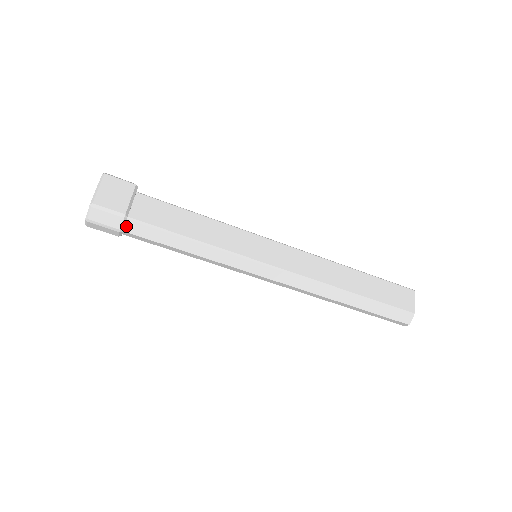
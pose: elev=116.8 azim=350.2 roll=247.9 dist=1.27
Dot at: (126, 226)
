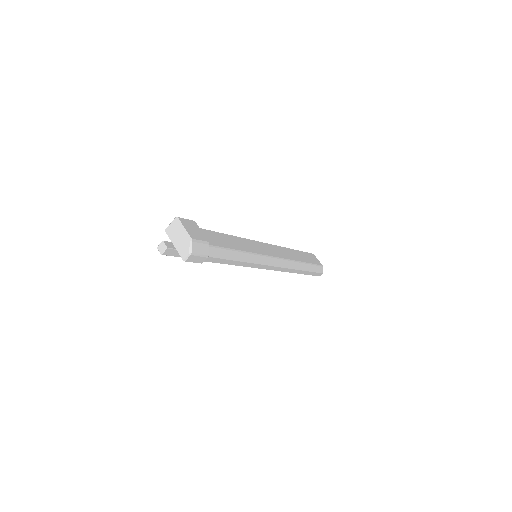
Dot at: (208, 252)
